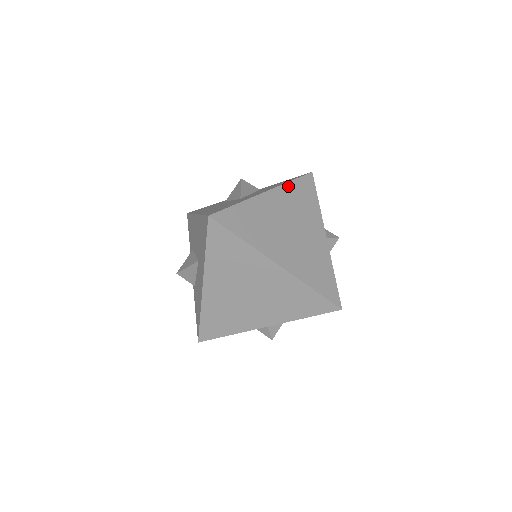
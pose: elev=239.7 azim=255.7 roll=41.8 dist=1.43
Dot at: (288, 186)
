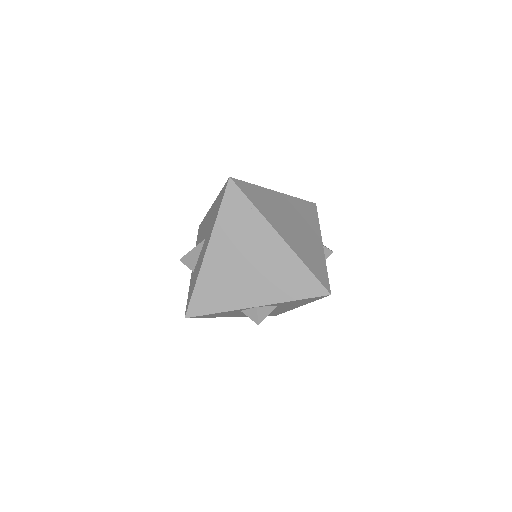
Dot at: (295, 199)
